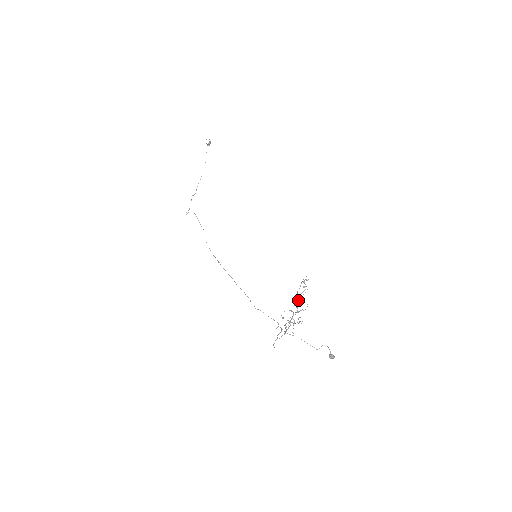
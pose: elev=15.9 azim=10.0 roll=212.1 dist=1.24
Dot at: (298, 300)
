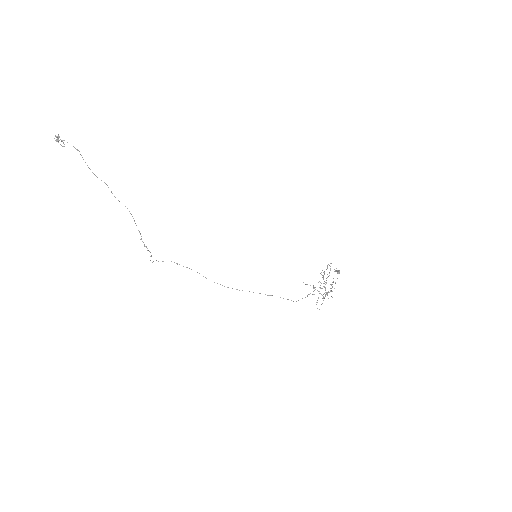
Dot at: (333, 281)
